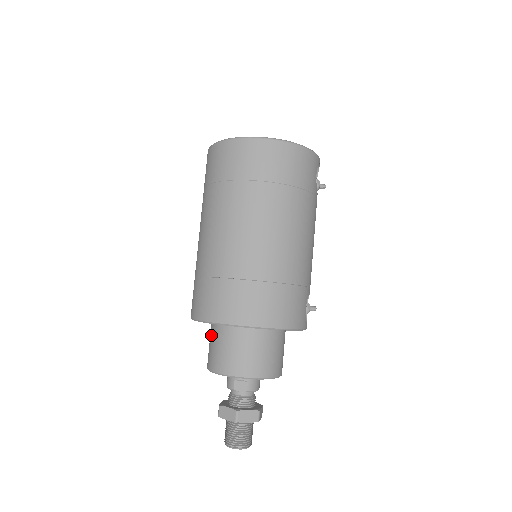
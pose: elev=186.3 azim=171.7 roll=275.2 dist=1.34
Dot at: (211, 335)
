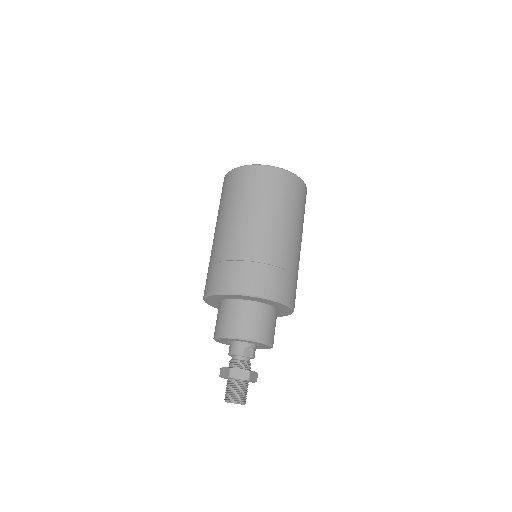
Dot at: (232, 309)
